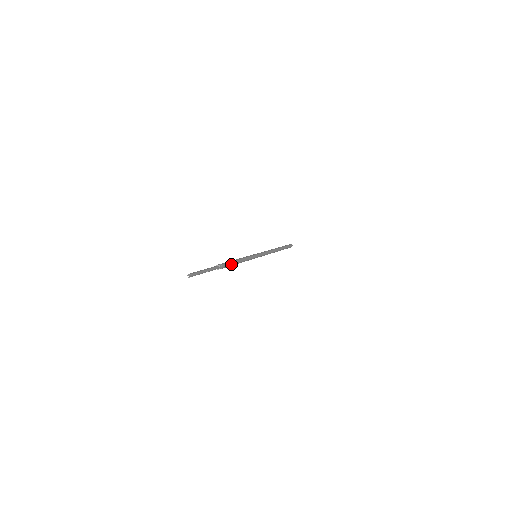
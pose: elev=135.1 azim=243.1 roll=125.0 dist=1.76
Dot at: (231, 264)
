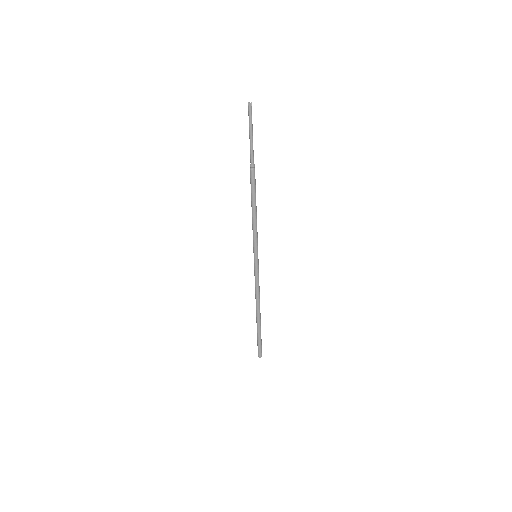
Dot at: (254, 190)
